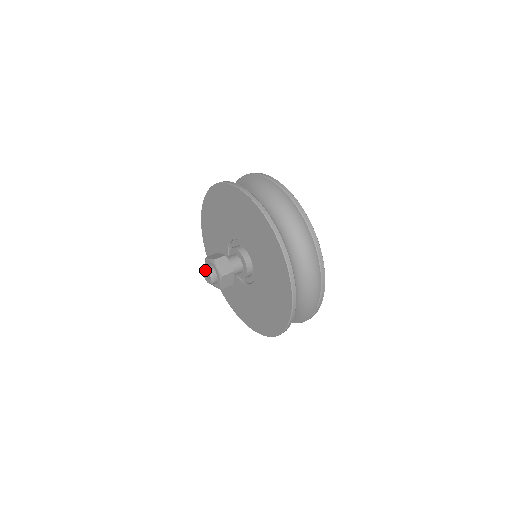
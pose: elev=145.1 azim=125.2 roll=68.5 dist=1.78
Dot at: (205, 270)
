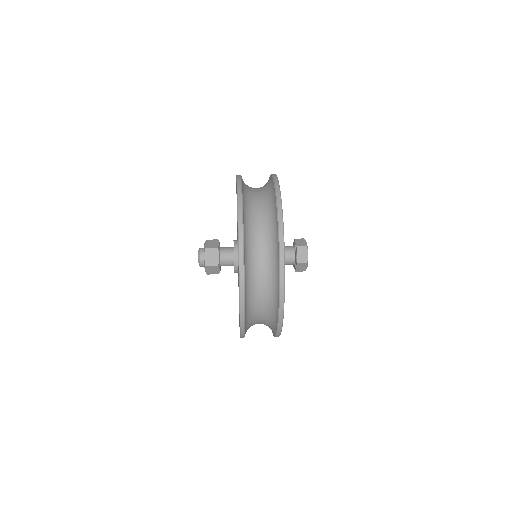
Dot at: occluded
